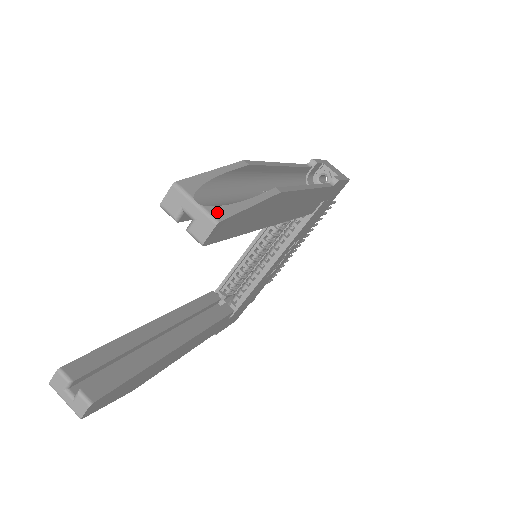
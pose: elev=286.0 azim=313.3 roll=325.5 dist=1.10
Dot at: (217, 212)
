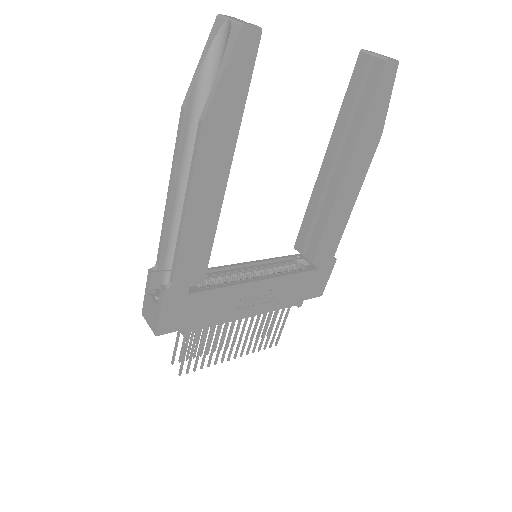
Dot at: (393, 66)
